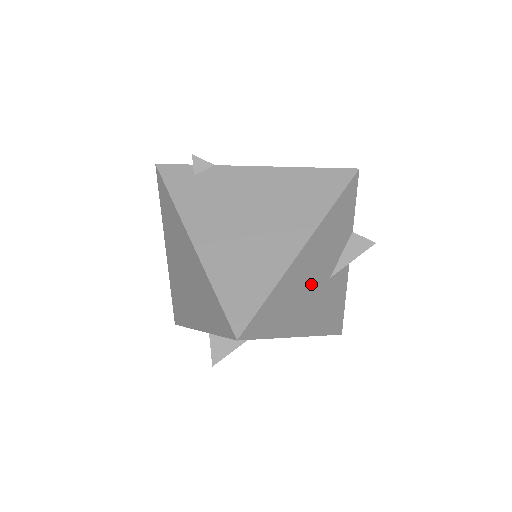
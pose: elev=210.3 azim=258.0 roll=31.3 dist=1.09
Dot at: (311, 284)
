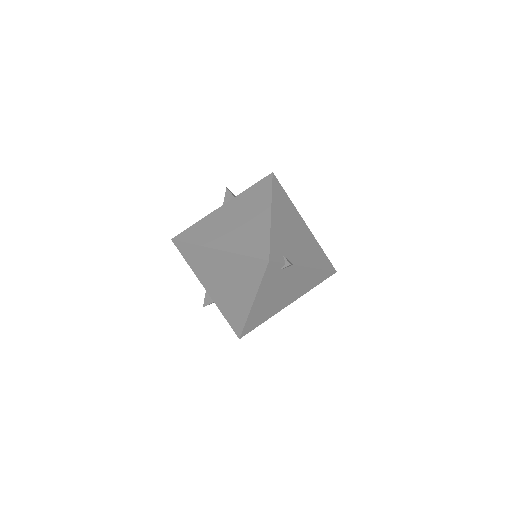
Dot at: occluded
